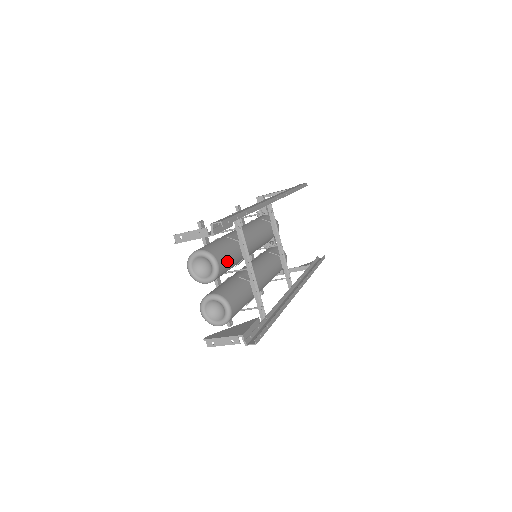
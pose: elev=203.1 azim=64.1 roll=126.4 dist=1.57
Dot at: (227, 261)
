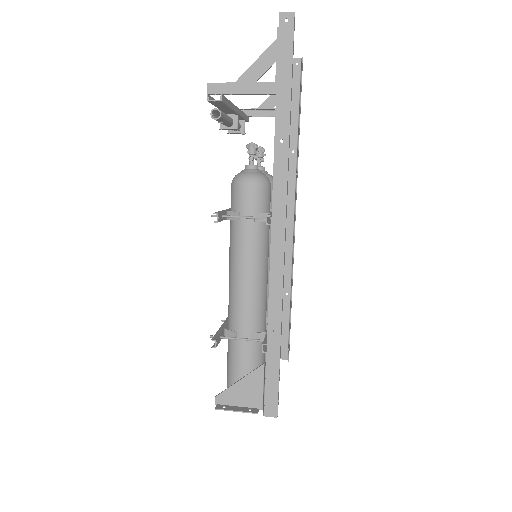
Dot at: occluded
